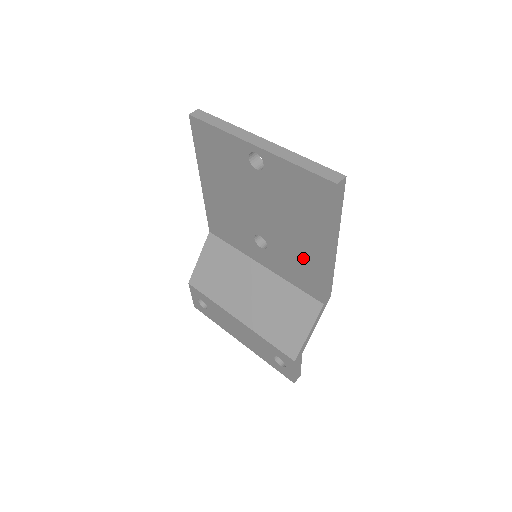
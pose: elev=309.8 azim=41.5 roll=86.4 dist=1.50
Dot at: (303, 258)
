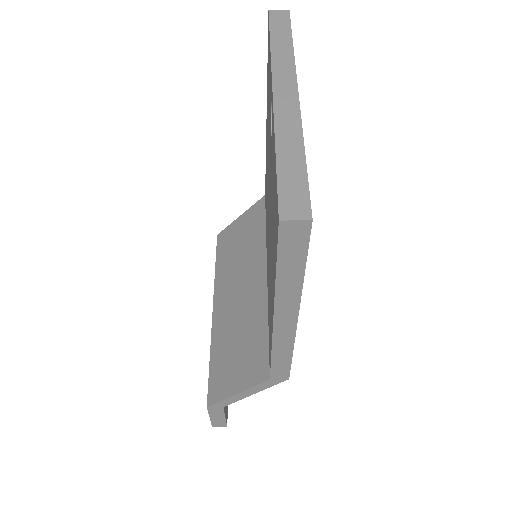
Dot at: (270, 301)
